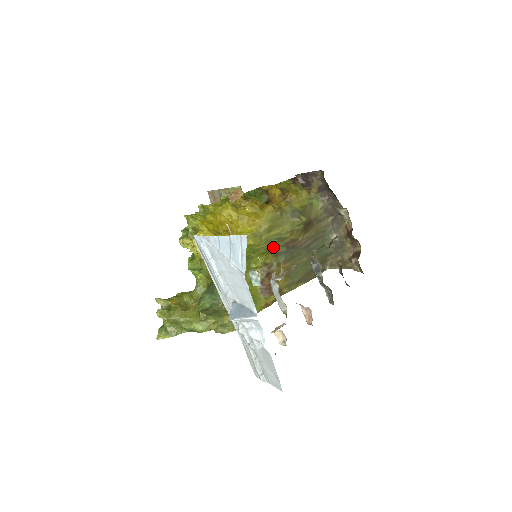
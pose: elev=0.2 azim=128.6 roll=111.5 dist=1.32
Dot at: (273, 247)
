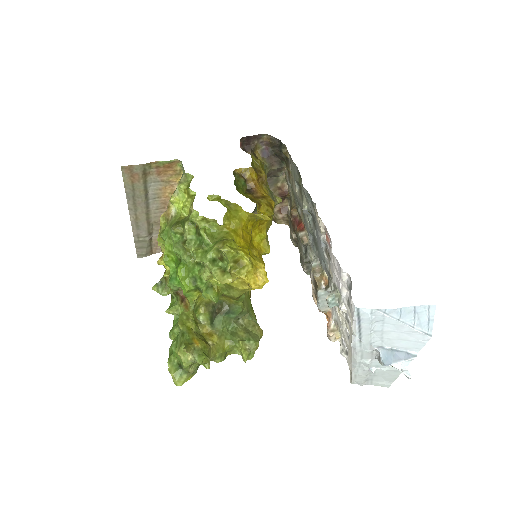
Dot at: occluded
